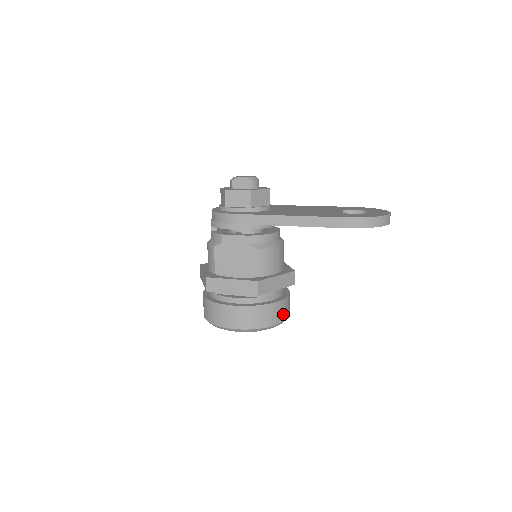
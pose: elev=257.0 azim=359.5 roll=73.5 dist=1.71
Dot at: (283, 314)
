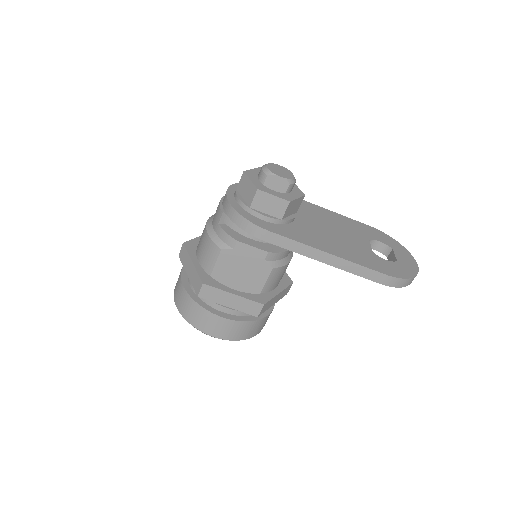
Dot at: occluded
